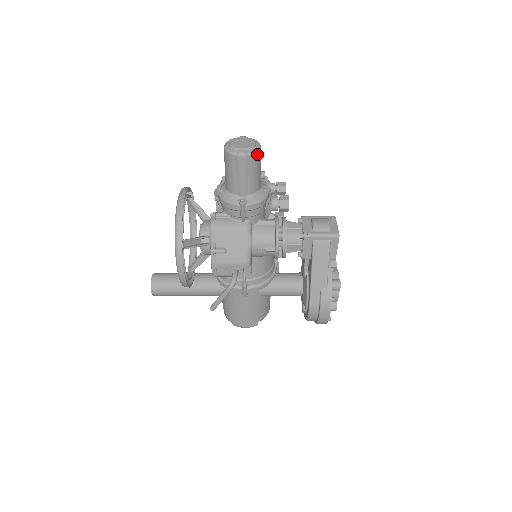
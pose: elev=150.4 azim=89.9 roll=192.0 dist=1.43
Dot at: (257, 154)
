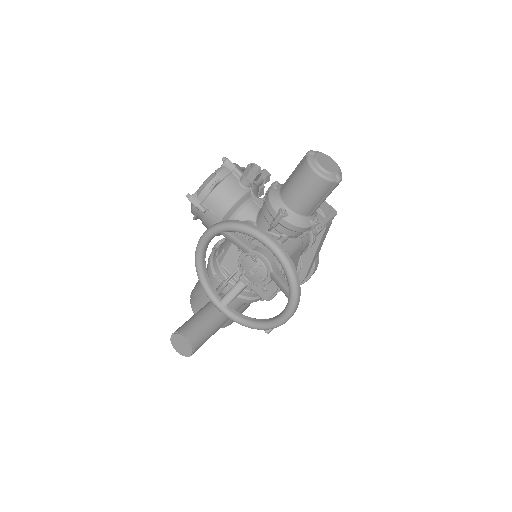
Dot at: occluded
